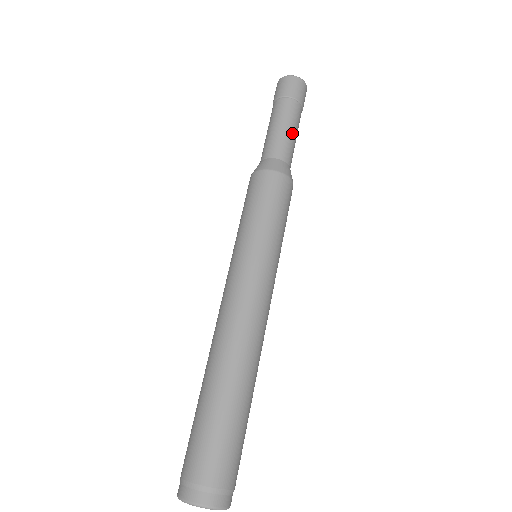
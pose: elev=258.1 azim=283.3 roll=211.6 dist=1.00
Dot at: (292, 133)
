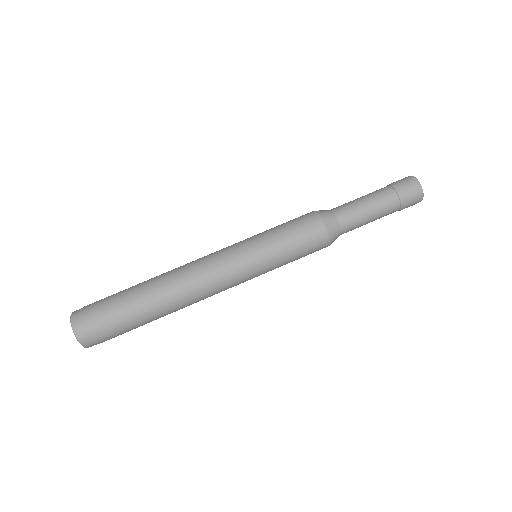
Dot at: (369, 215)
